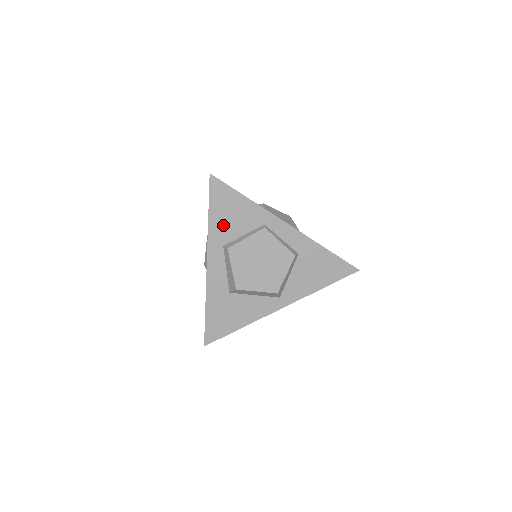
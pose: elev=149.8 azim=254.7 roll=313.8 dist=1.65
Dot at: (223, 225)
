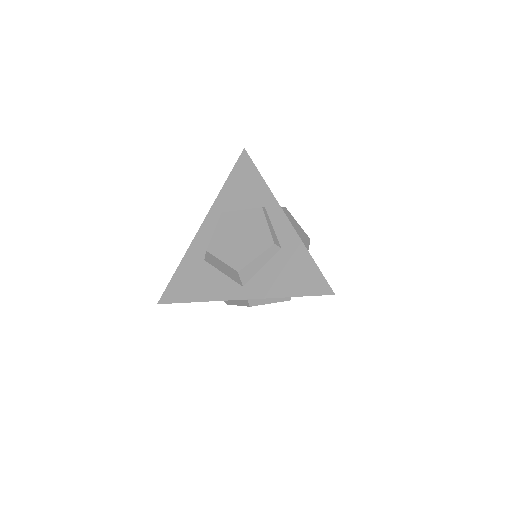
Dot at: (232, 195)
